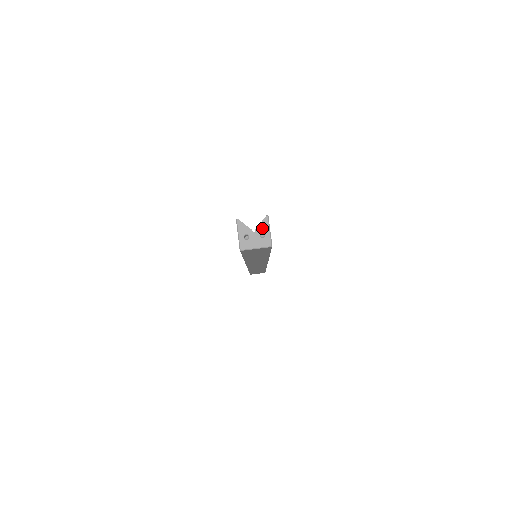
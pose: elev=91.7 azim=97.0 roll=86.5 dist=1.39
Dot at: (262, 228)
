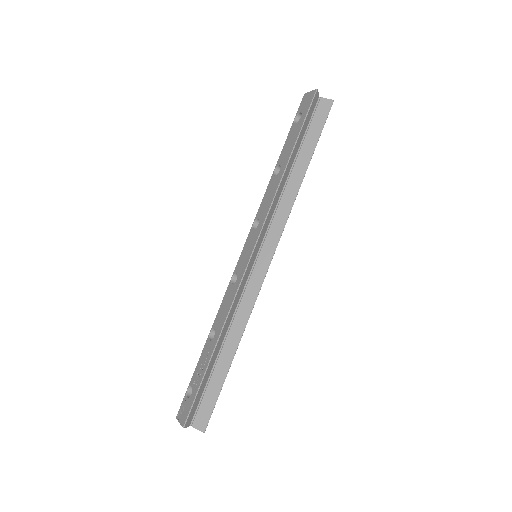
Dot at: (196, 428)
